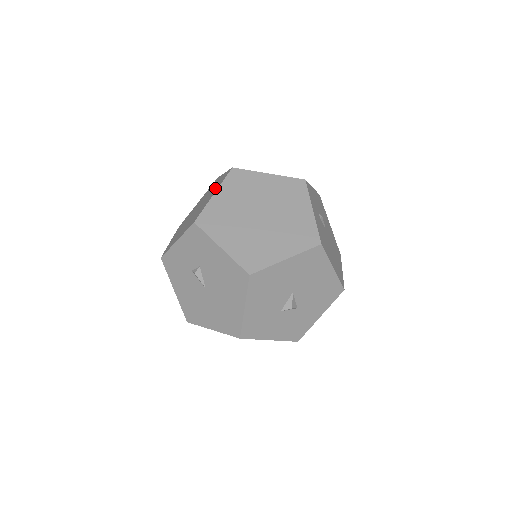
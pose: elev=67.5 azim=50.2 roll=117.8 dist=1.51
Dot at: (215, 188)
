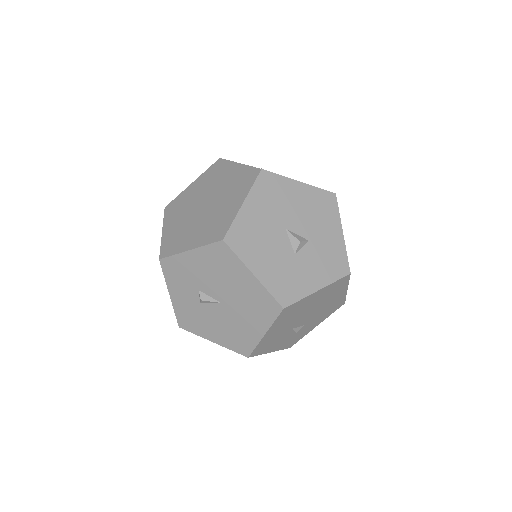
Dot at: occluded
